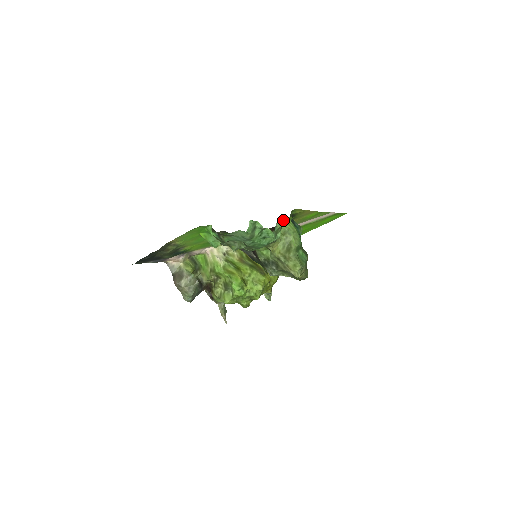
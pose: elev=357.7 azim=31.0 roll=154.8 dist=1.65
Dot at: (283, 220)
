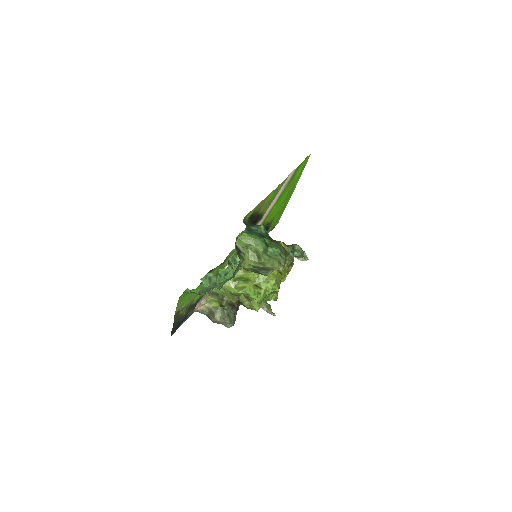
Dot at: (238, 239)
